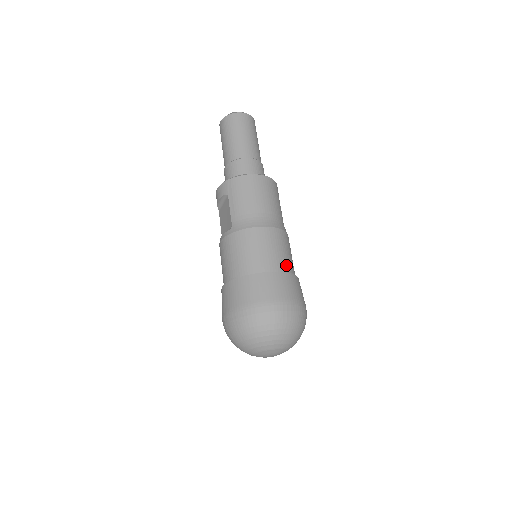
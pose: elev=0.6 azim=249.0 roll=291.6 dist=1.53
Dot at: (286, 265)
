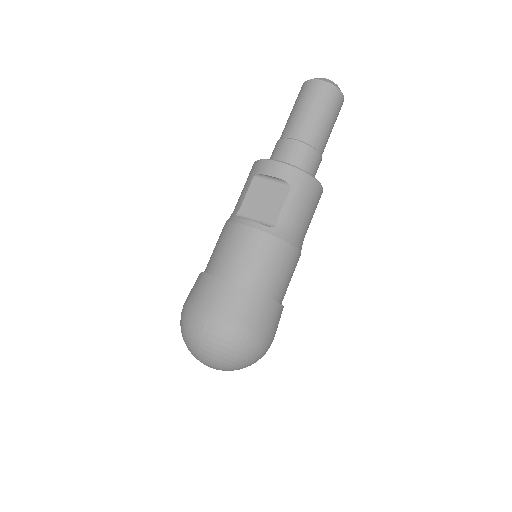
Dot at: occluded
